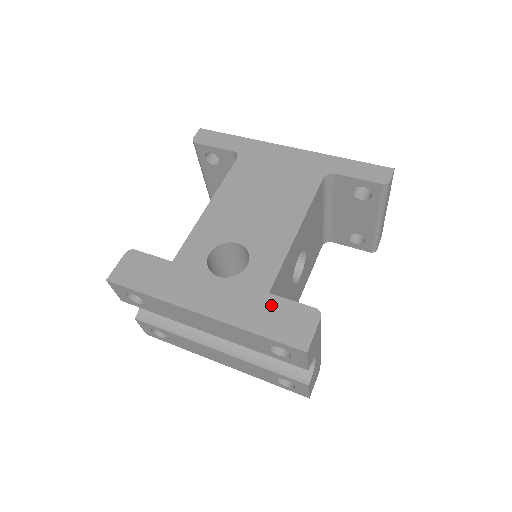
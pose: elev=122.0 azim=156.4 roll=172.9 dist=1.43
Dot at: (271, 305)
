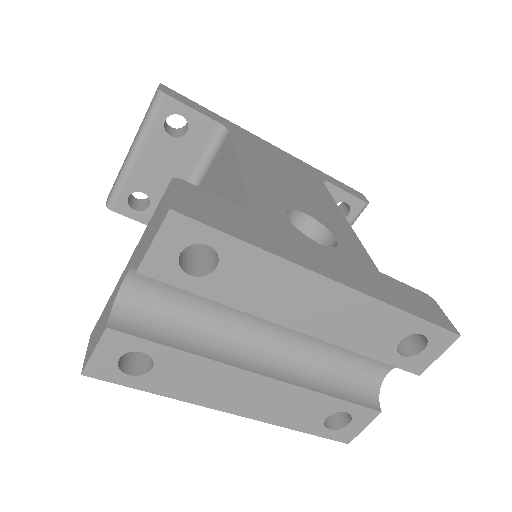
Dot at: (393, 284)
